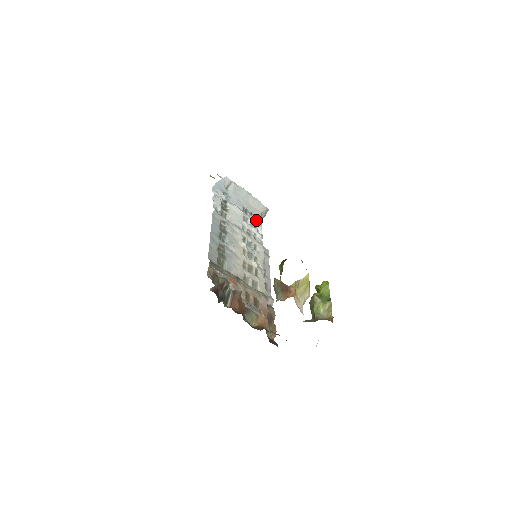
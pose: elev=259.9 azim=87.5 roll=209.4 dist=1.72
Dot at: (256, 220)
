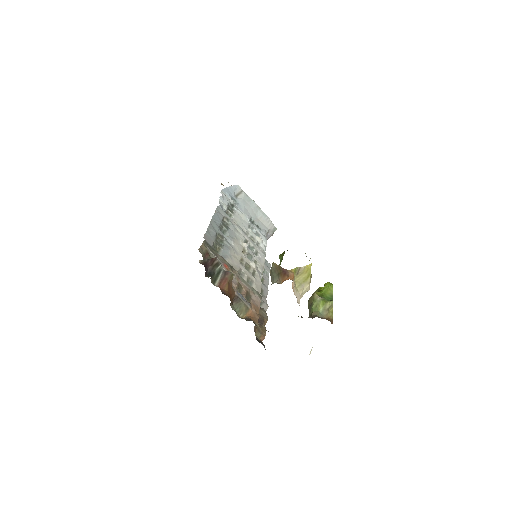
Dot at: (262, 234)
